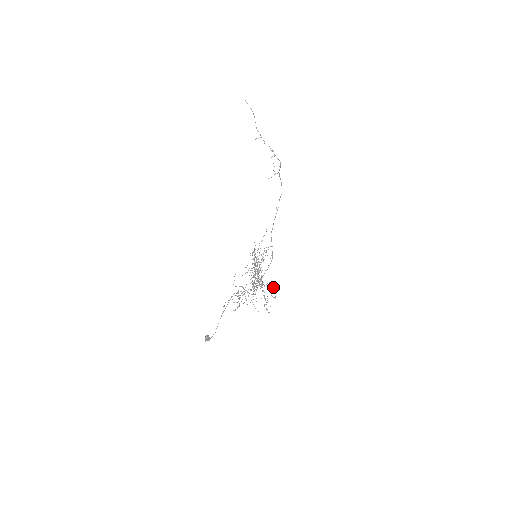
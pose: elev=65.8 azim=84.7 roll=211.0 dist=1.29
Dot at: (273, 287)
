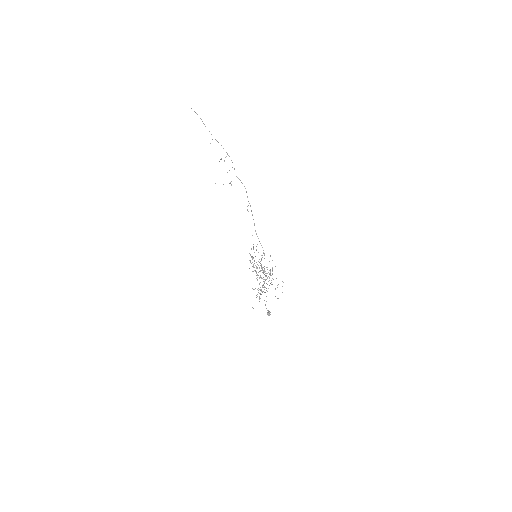
Dot at: (270, 283)
